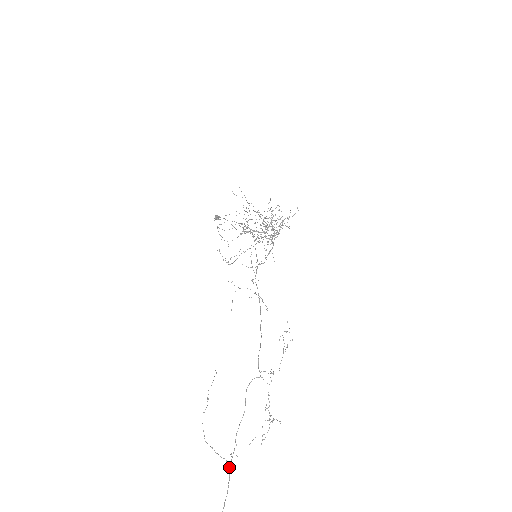
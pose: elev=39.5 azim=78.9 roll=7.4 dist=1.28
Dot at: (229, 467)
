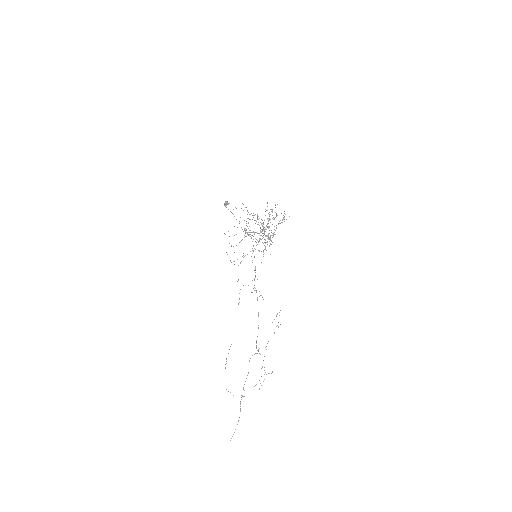
Dot at: (240, 403)
